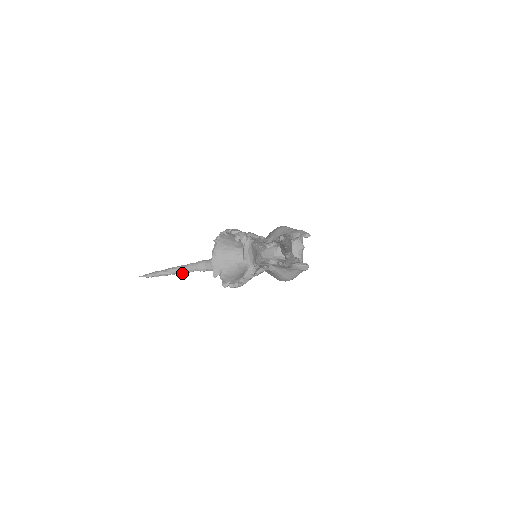
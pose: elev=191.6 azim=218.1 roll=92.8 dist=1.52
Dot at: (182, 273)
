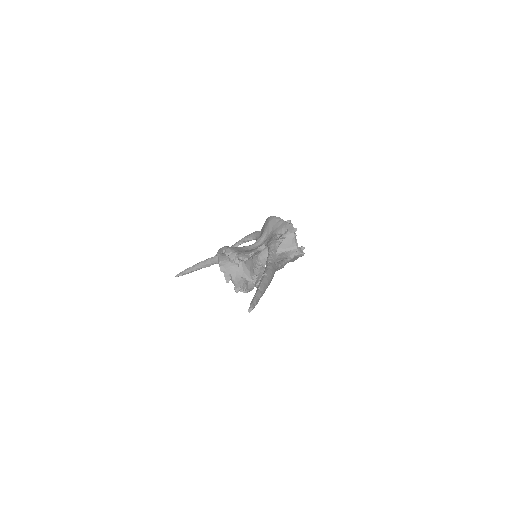
Dot at: (205, 267)
